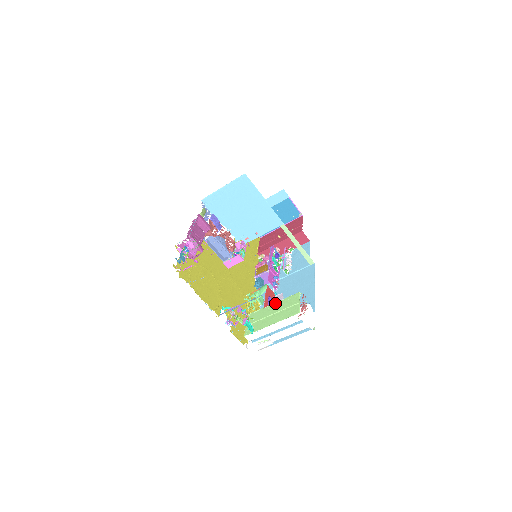
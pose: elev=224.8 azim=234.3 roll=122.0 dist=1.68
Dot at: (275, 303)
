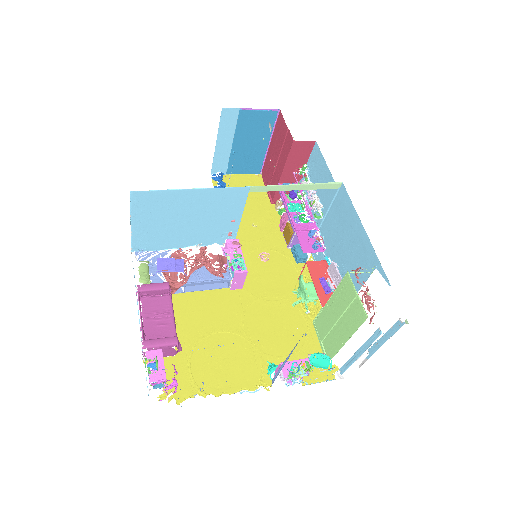
Dot at: (330, 299)
